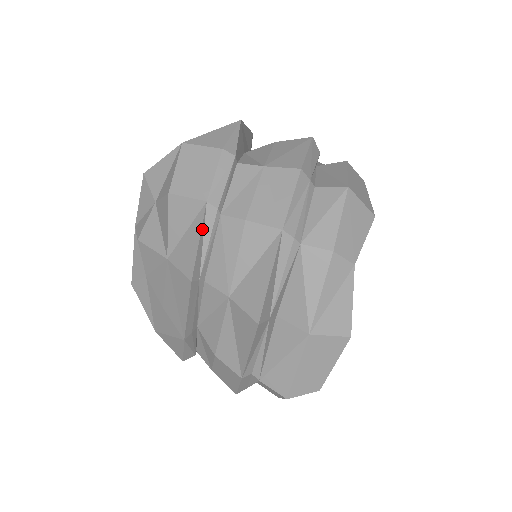
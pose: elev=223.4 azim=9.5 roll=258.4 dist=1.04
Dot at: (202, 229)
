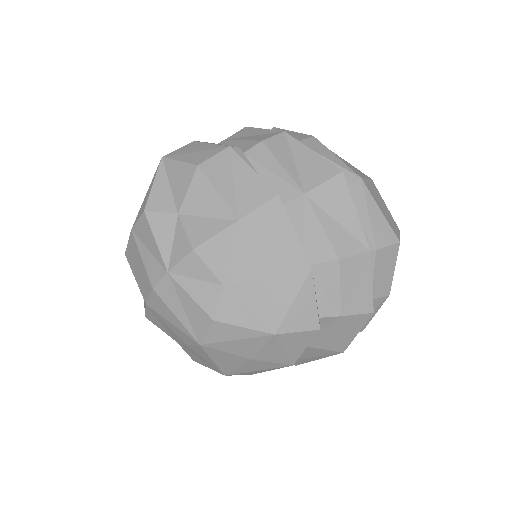
Dot at: (245, 163)
